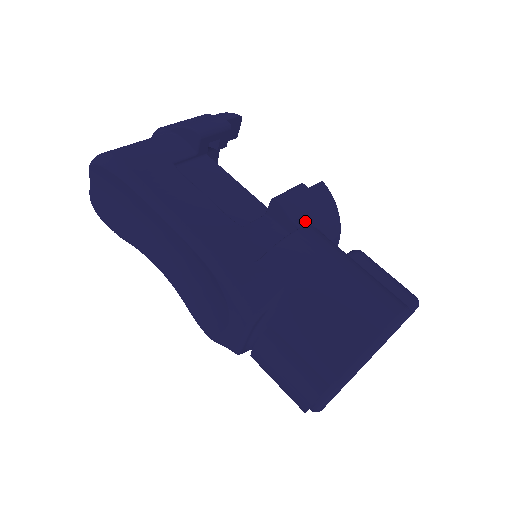
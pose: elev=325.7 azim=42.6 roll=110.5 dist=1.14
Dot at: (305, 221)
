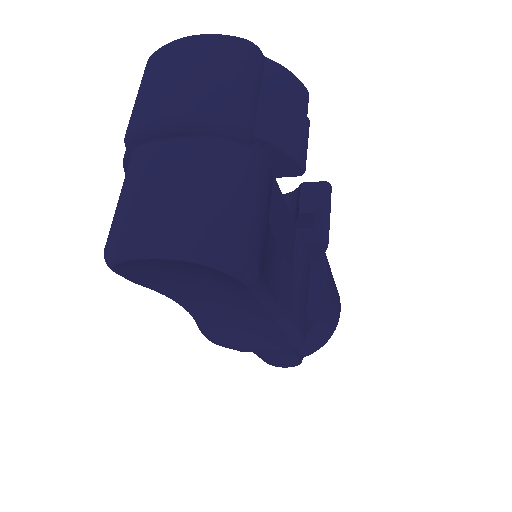
Dot at: occluded
